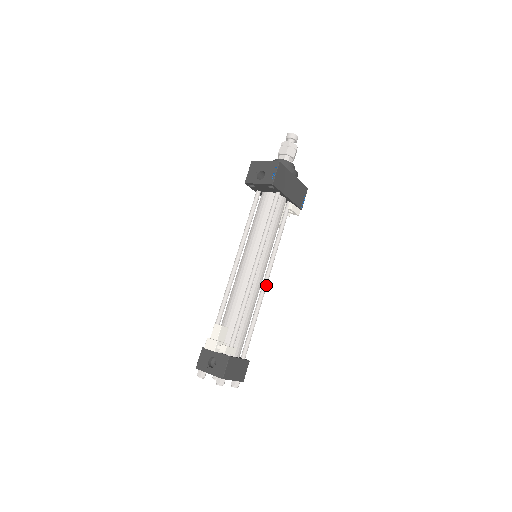
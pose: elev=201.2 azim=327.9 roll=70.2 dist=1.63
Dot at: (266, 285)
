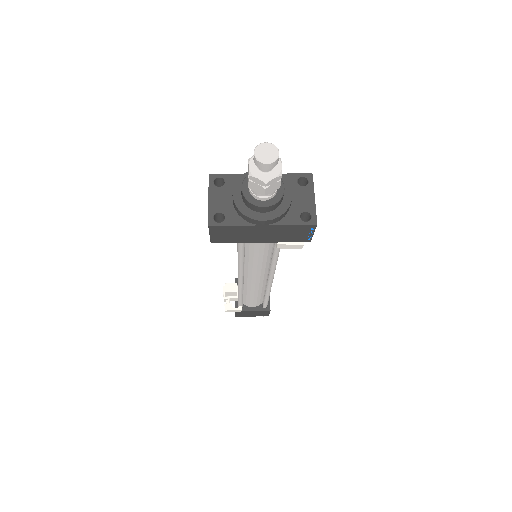
Dot at: (270, 283)
